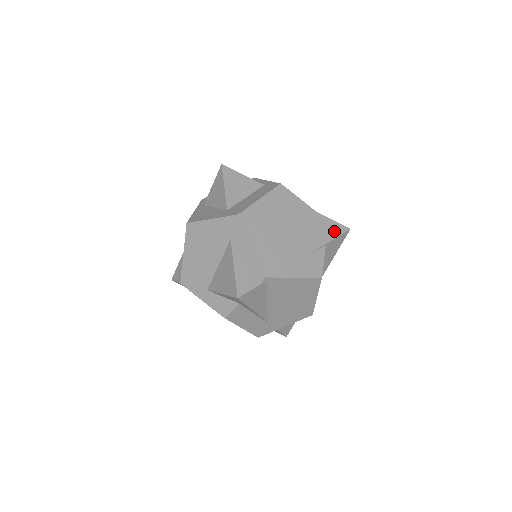
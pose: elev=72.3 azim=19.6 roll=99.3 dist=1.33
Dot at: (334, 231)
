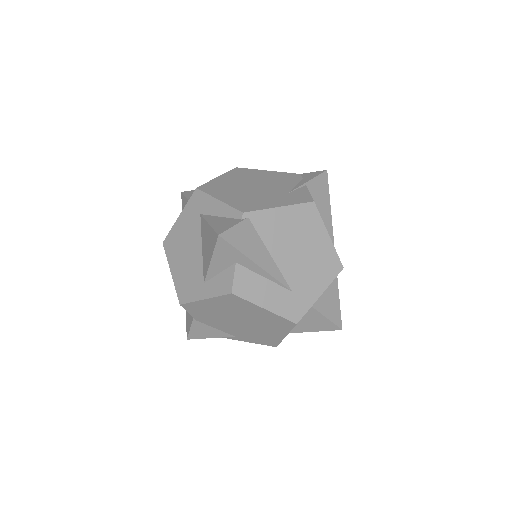
Dot at: (310, 176)
